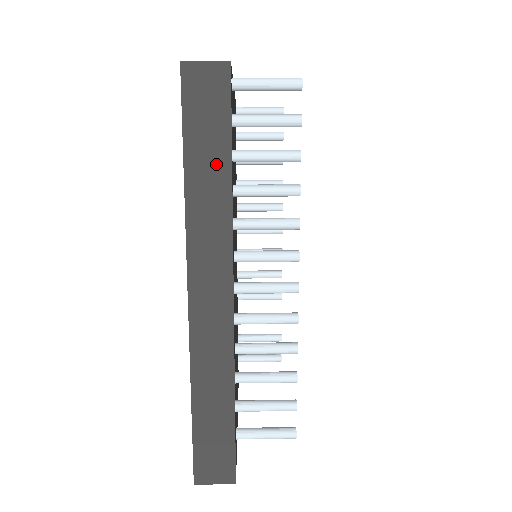
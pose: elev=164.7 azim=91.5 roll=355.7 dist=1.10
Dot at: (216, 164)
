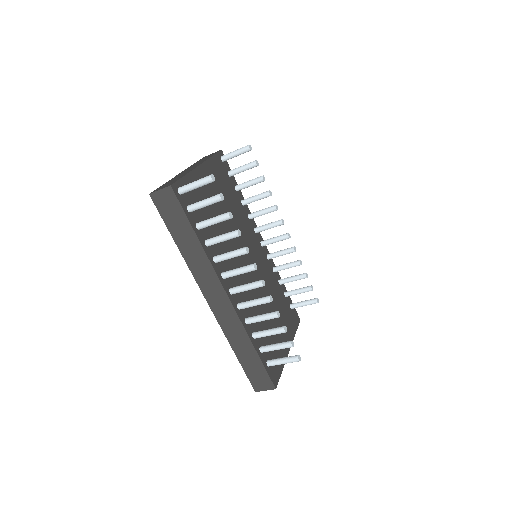
Dot at: (189, 237)
